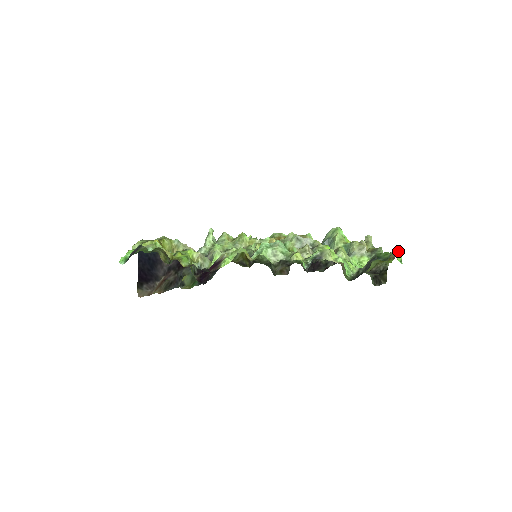
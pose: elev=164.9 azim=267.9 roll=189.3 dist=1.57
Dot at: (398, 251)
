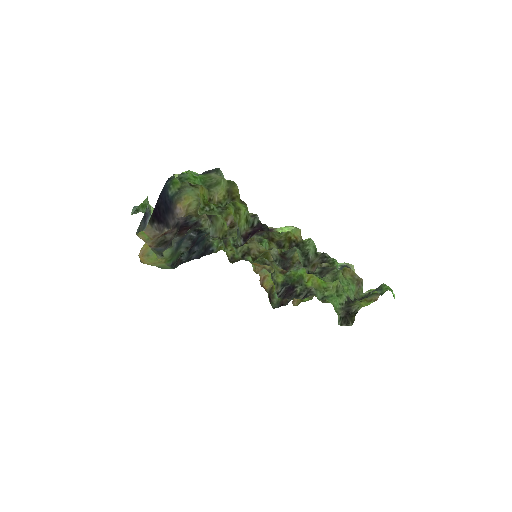
Dot at: (391, 291)
